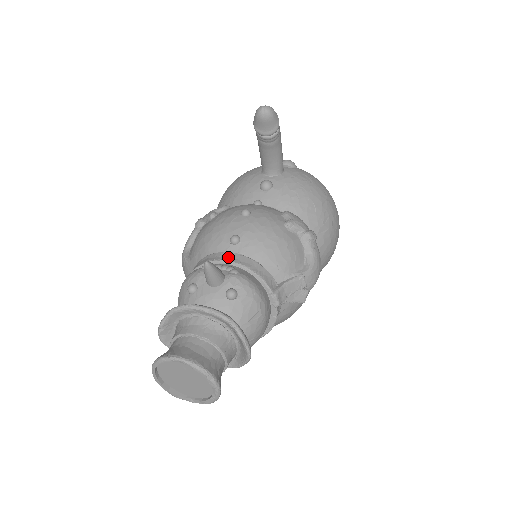
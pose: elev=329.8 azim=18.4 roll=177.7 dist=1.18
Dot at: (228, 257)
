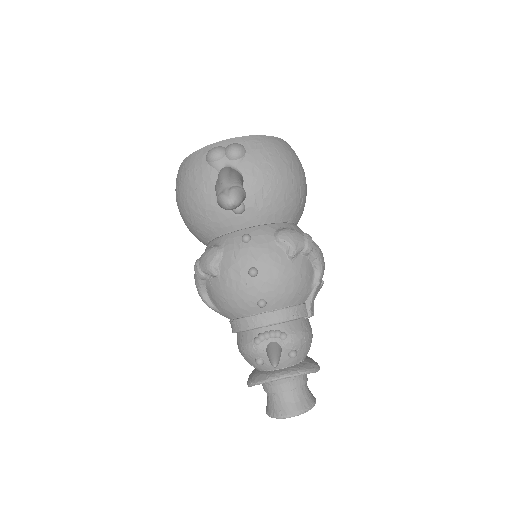
Dot at: (266, 320)
